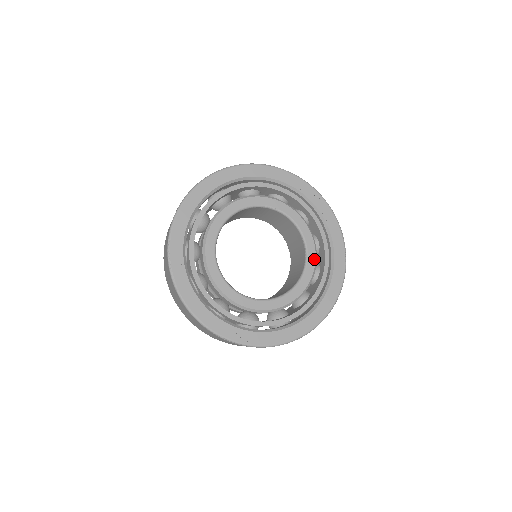
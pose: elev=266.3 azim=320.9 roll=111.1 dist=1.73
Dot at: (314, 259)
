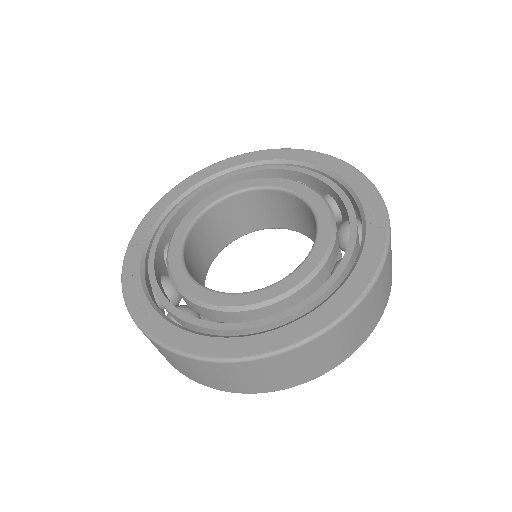
Dot at: (311, 269)
